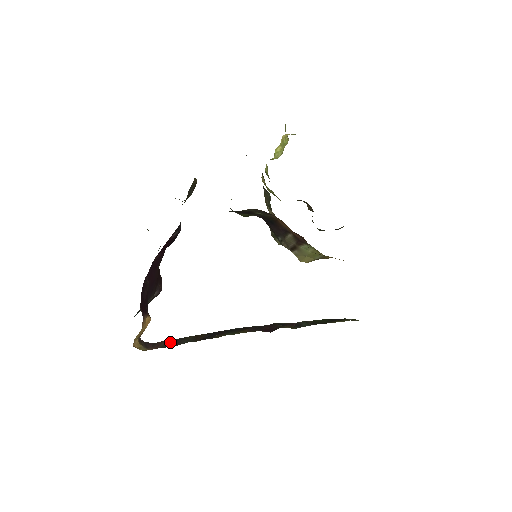
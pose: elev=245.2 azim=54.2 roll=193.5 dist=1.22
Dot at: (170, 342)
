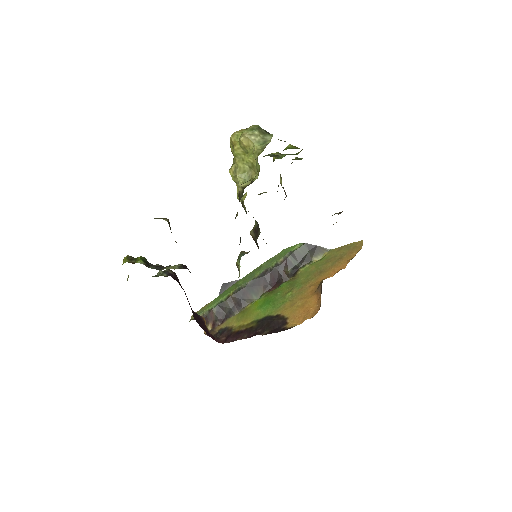
Dot at: (217, 312)
